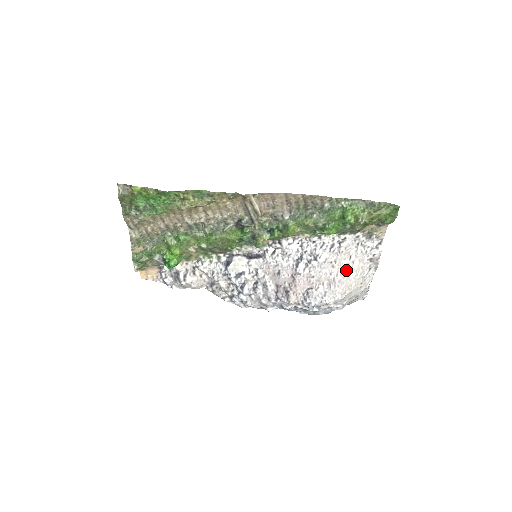
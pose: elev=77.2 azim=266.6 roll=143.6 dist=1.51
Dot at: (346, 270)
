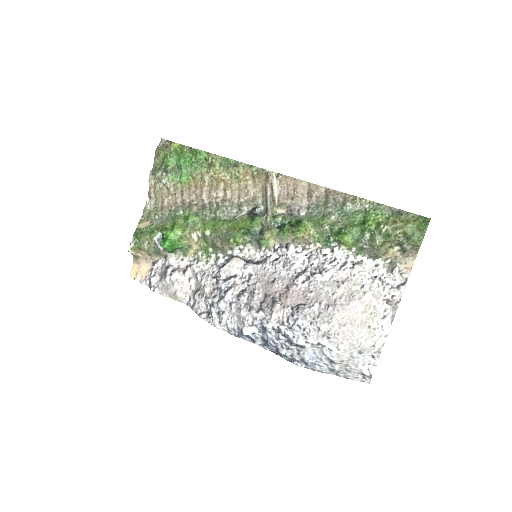
Dot at: (353, 297)
